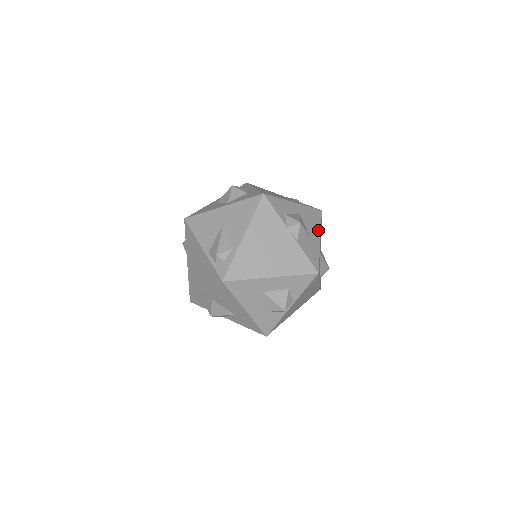
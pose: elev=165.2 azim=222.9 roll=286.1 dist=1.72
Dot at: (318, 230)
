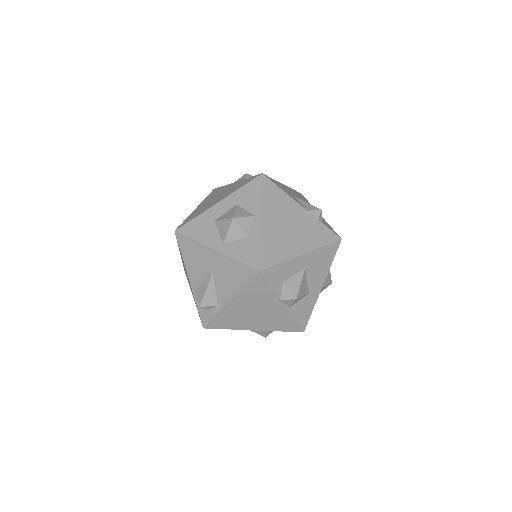
Dot at: (324, 274)
